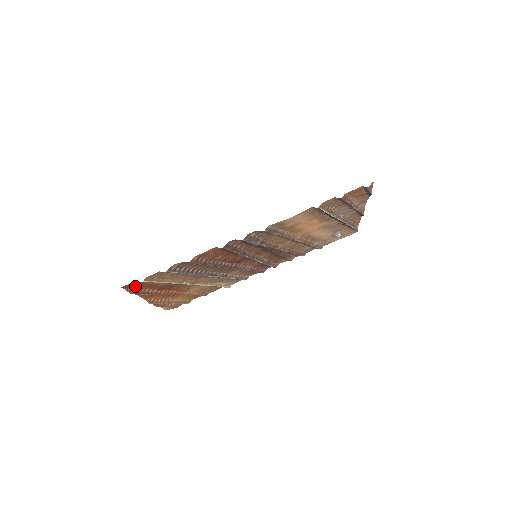
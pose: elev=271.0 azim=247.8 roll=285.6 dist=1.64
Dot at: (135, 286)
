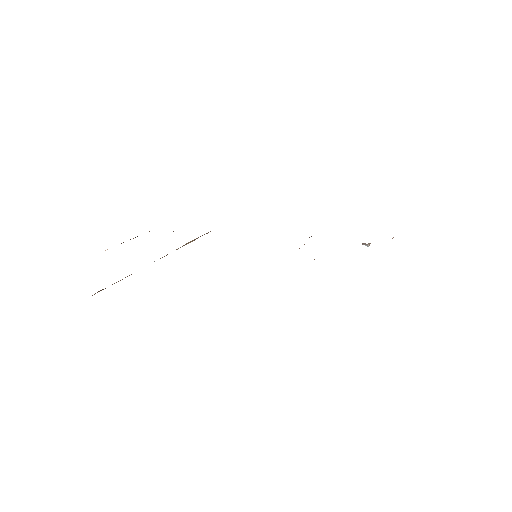
Dot at: occluded
